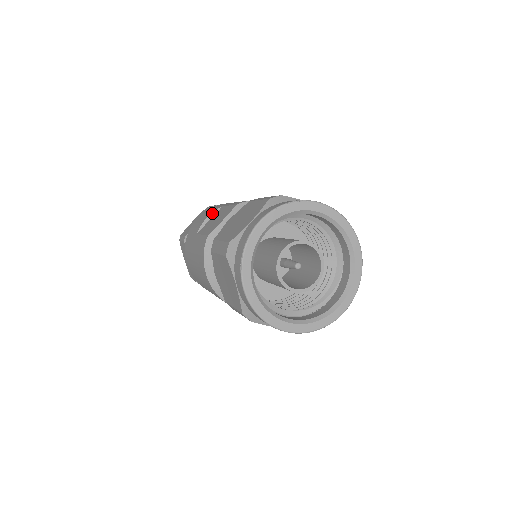
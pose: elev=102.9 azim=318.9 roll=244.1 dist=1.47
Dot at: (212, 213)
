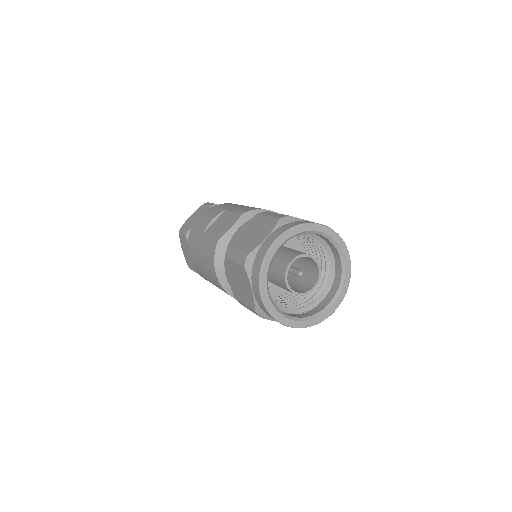
Dot at: (216, 216)
